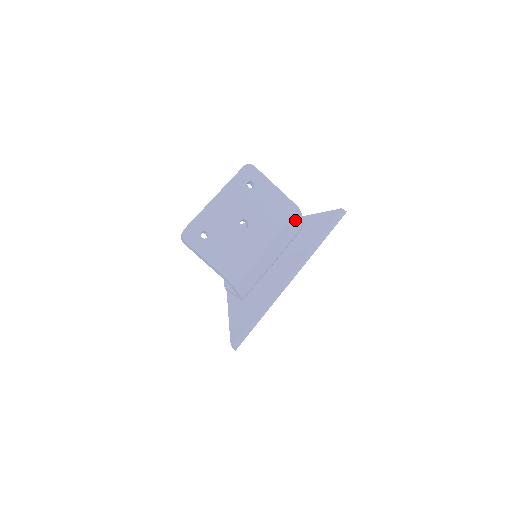
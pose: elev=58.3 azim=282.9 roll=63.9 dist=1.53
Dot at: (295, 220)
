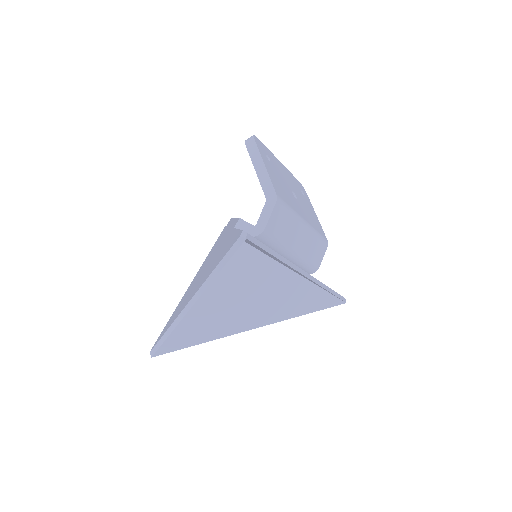
Dot at: (321, 248)
